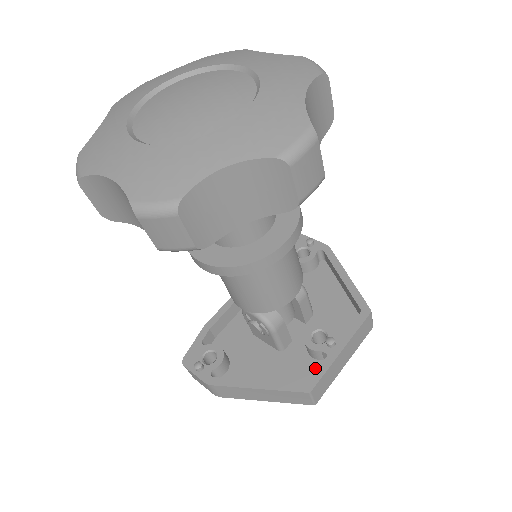
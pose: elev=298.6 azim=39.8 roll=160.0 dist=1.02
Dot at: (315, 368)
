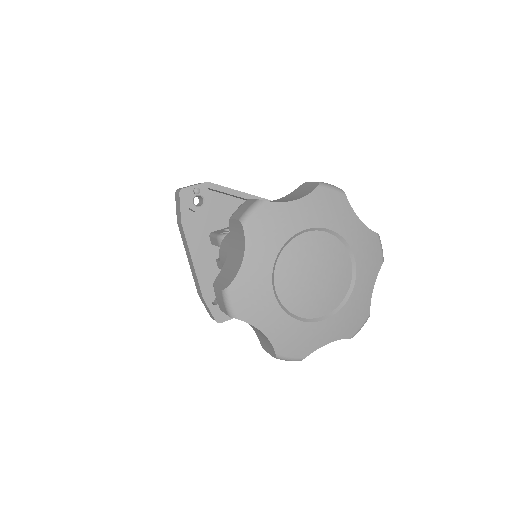
Dot at: occluded
